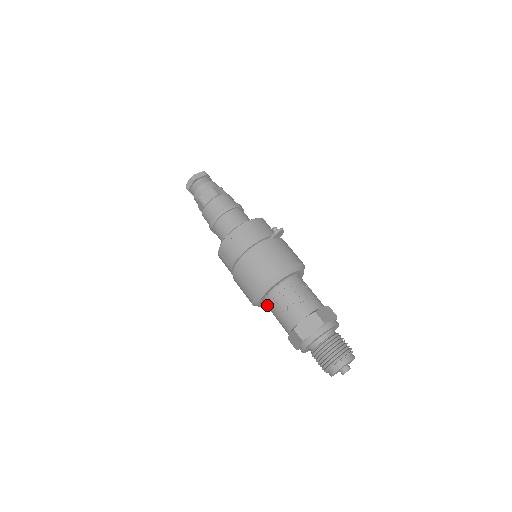
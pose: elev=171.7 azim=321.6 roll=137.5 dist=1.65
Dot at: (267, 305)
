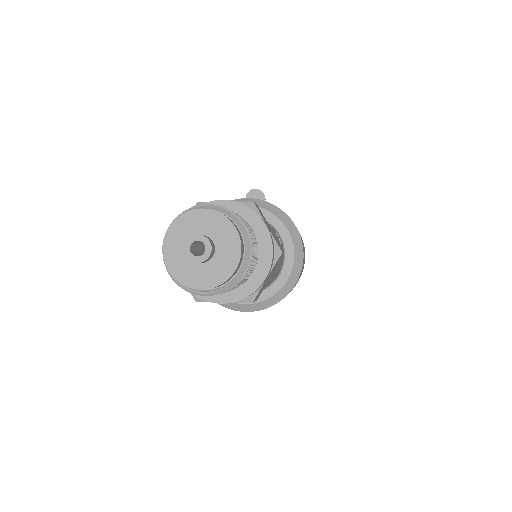
Dot at: occluded
